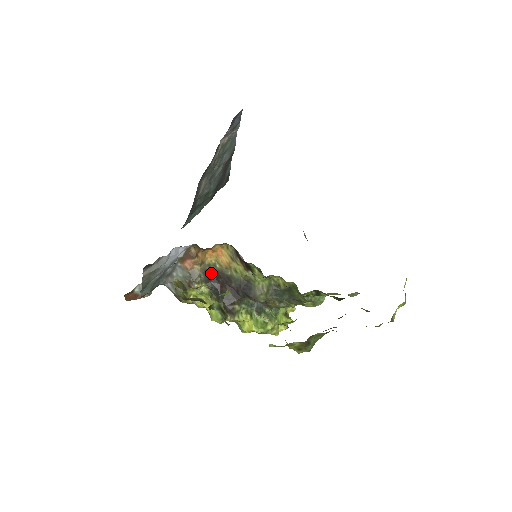
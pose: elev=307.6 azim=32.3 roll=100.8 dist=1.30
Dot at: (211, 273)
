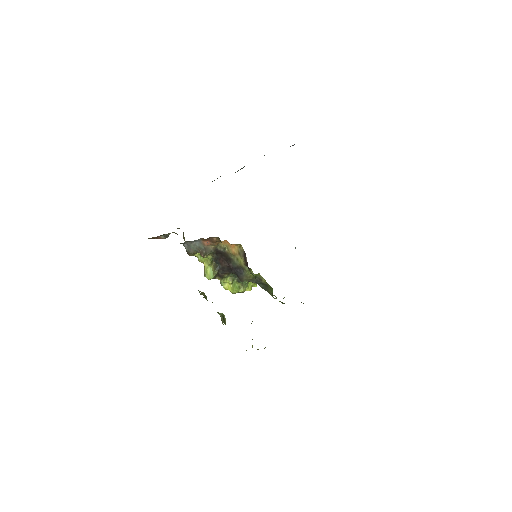
Dot at: (219, 251)
